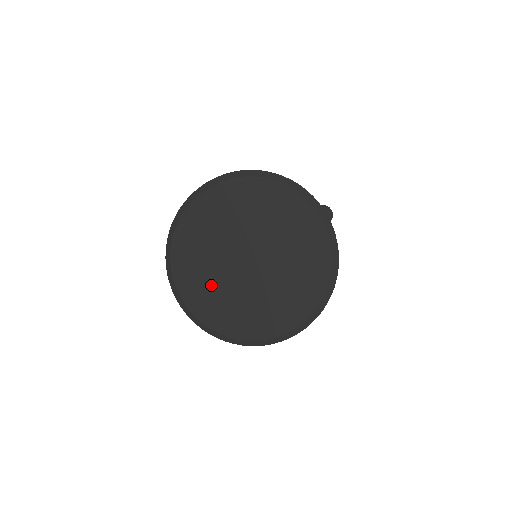
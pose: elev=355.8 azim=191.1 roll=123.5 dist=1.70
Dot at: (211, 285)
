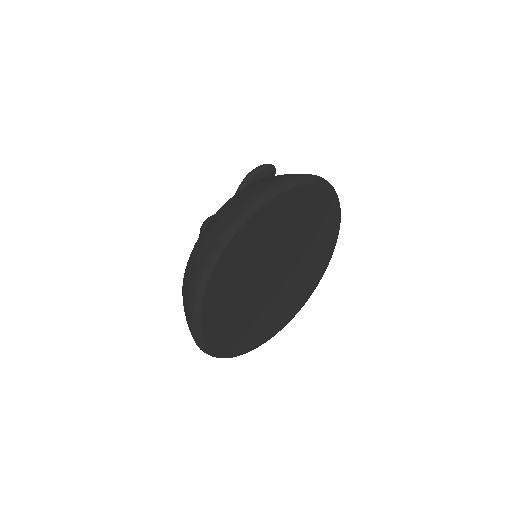
Dot at: (239, 313)
